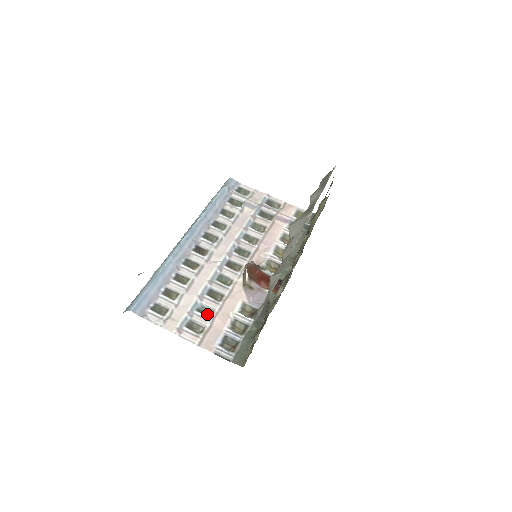
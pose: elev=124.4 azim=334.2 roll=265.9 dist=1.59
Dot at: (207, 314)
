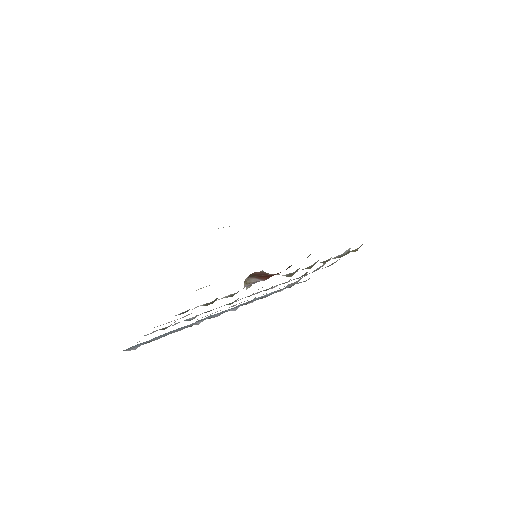
Dot at: occluded
